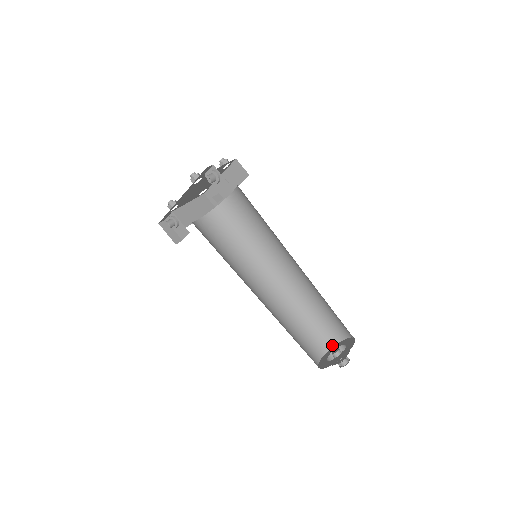
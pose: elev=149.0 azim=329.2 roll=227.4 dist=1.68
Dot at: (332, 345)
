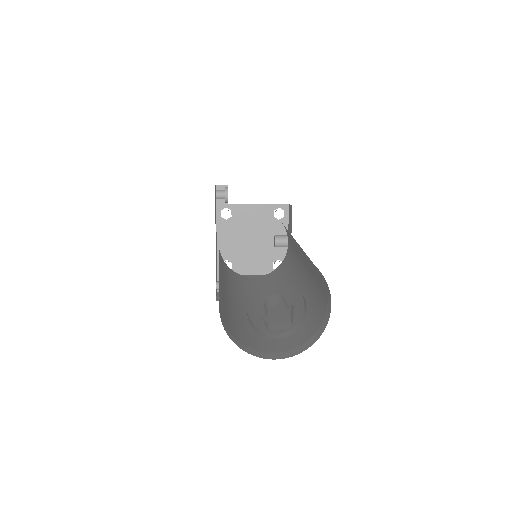
Dot at: (317, 337)
